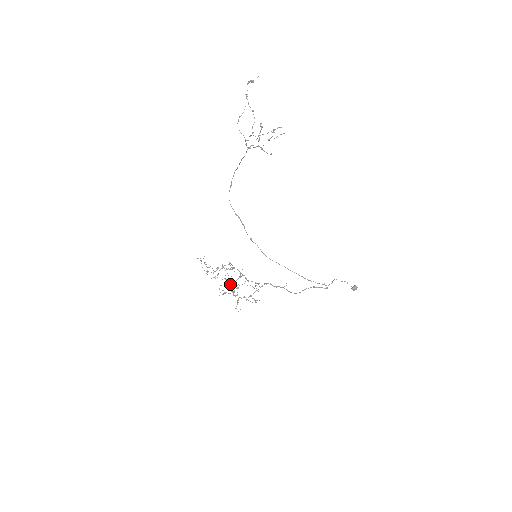
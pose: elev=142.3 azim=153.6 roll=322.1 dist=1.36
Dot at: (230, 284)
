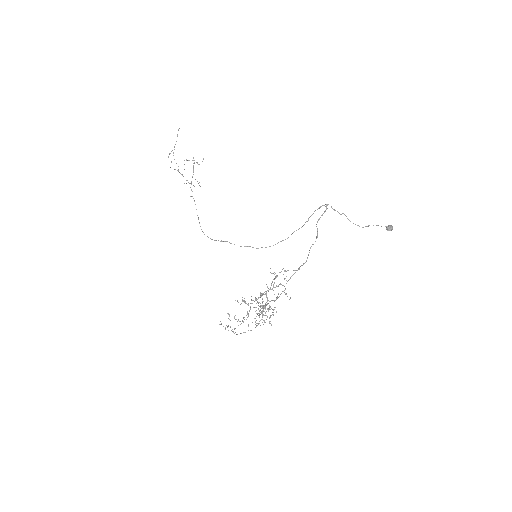
Dot at: occluded
